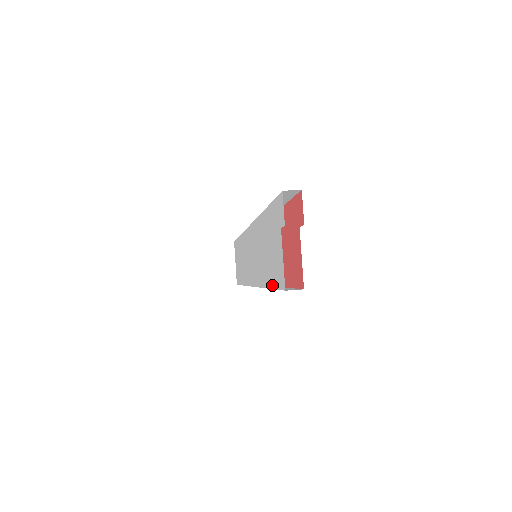
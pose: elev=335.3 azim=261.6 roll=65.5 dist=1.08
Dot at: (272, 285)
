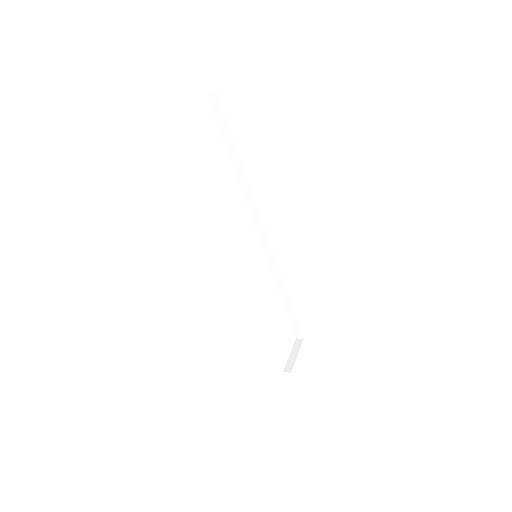
Dot at: occluded
